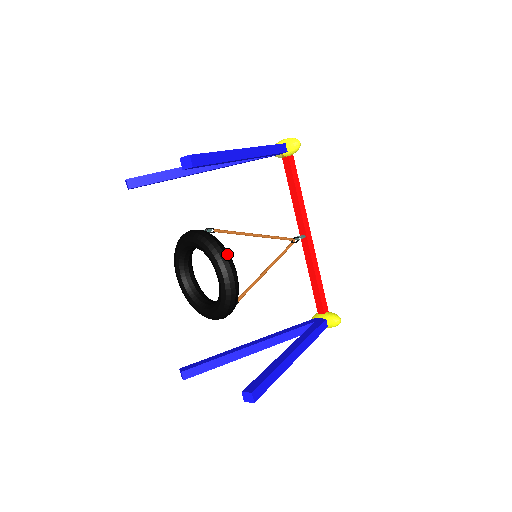
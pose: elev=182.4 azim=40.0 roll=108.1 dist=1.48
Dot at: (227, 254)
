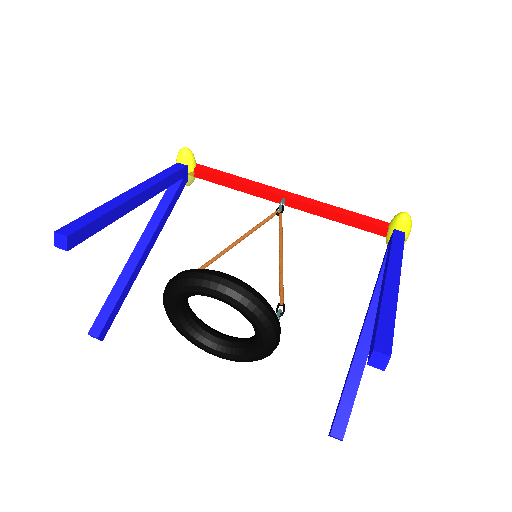
Dot at: (198, 270)
